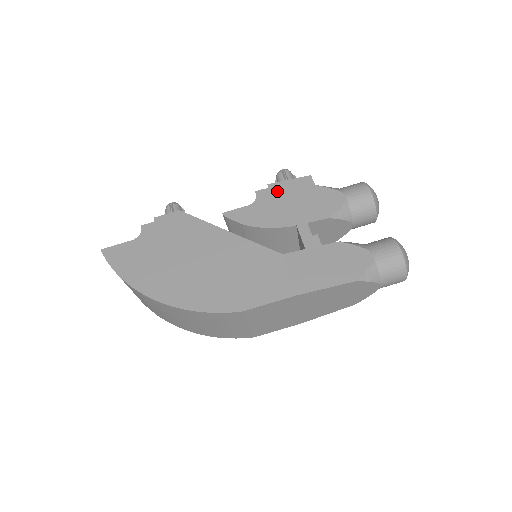
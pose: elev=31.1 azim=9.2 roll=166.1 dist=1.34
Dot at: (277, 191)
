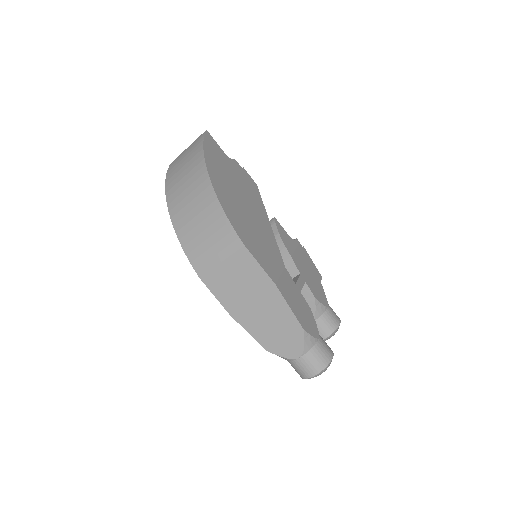
Dot at: (305, 254)
